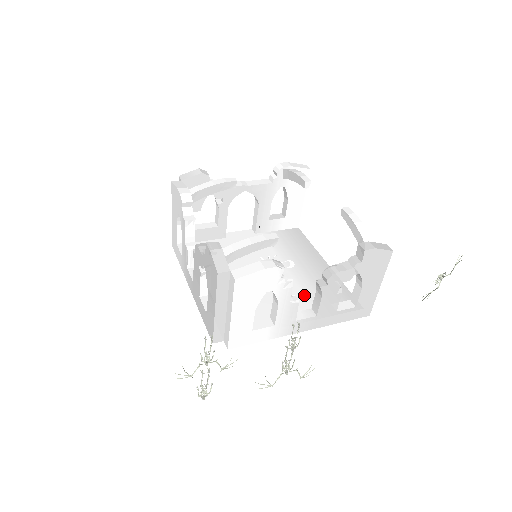
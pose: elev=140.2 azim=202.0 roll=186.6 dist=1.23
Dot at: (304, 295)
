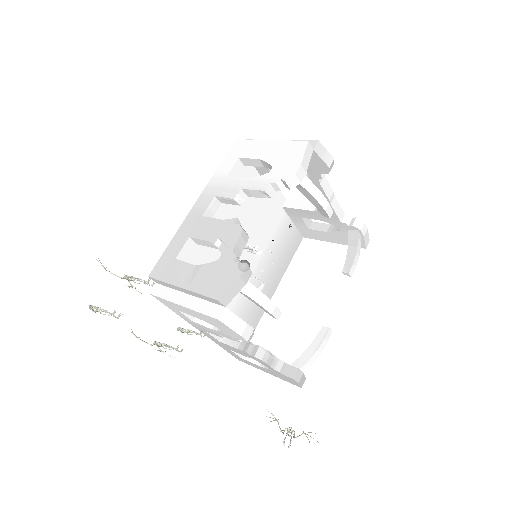
Dot at: (236, 302)
